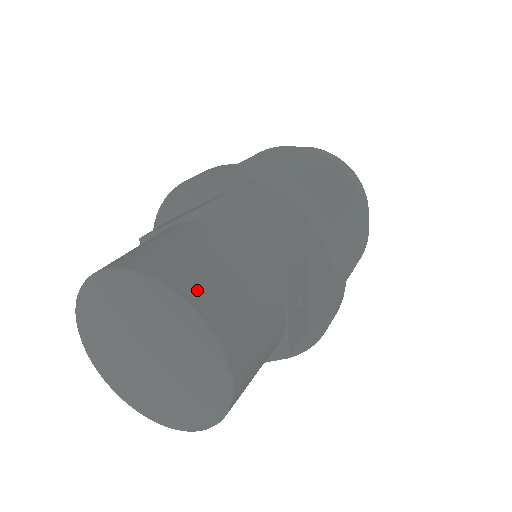
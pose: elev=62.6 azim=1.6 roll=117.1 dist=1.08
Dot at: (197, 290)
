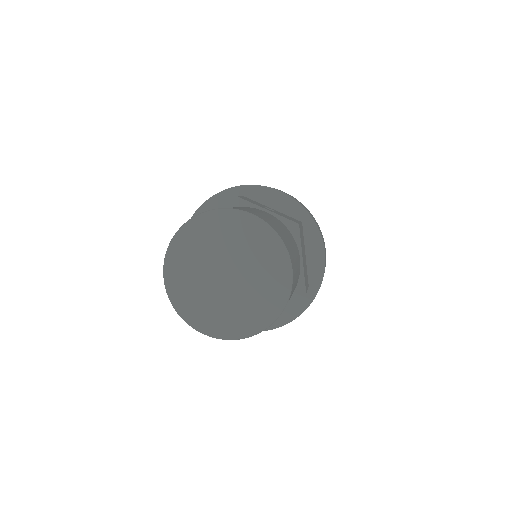
Dot at: (294, 273)
